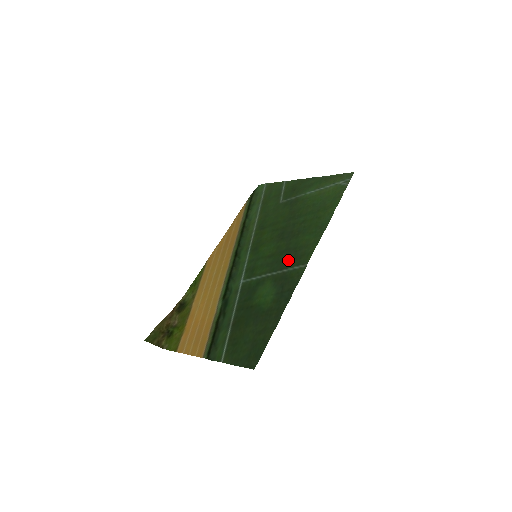
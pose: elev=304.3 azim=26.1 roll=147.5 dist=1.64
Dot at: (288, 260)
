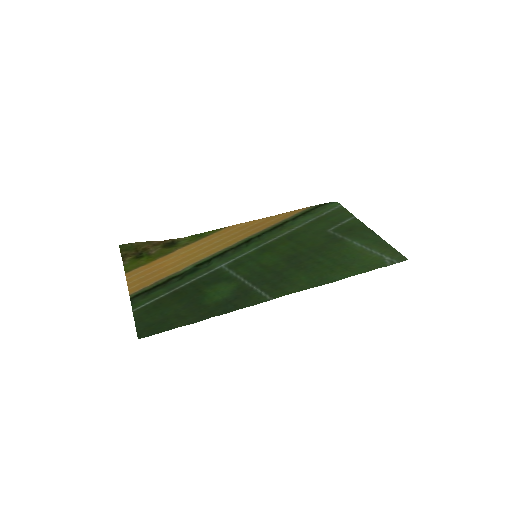
Dot at: (267, 282)
